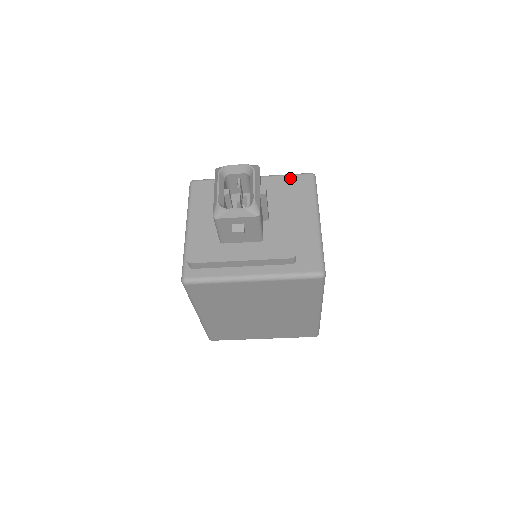
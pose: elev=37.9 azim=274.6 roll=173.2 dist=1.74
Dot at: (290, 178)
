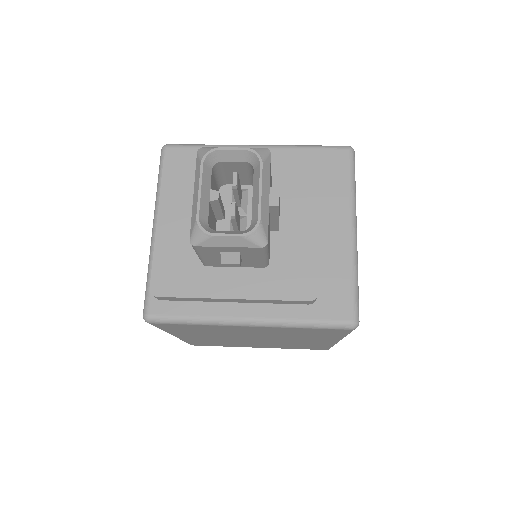
Dot at: (316, 157)
